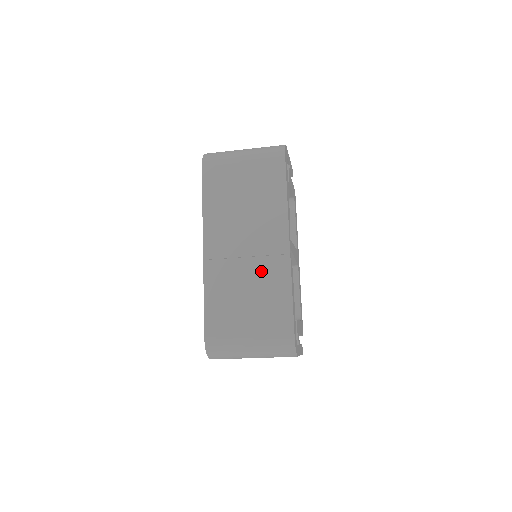
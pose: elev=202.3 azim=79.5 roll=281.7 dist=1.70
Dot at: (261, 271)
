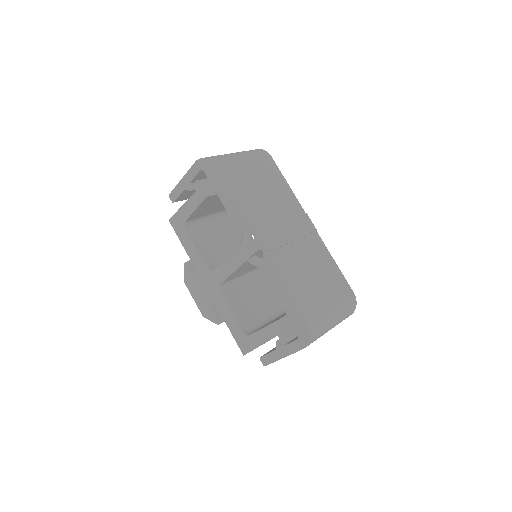
Dot at: (308, 250)
